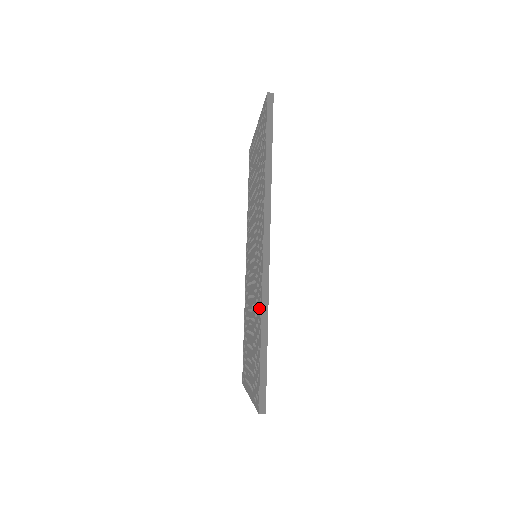
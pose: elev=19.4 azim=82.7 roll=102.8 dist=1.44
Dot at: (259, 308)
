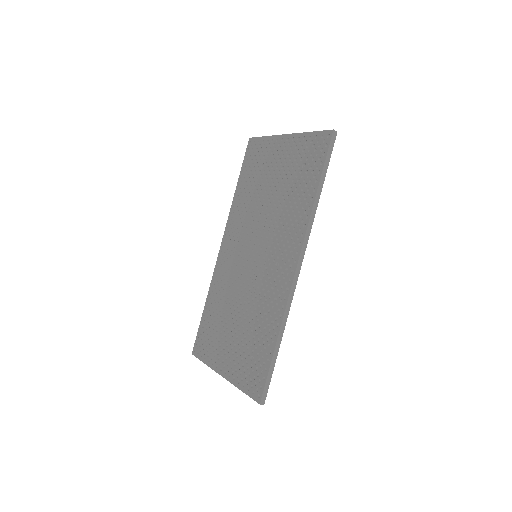
Dot at: (274, 316)
